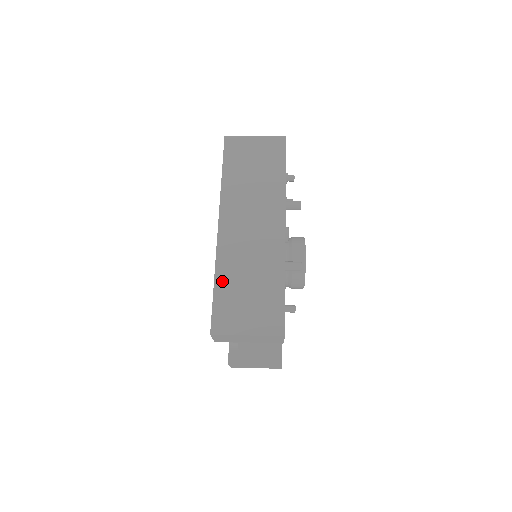
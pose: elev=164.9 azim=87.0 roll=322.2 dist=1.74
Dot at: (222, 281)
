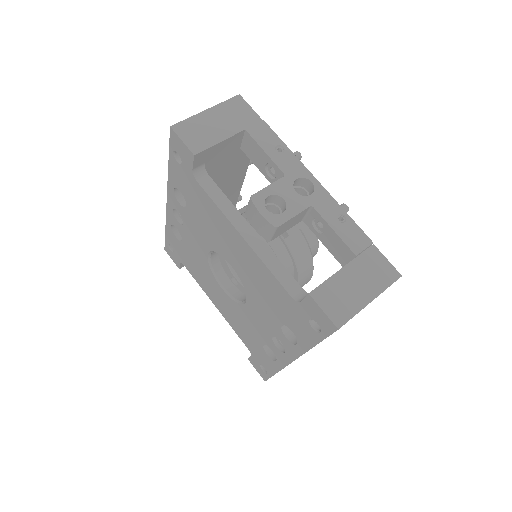
Dot at: occluded
